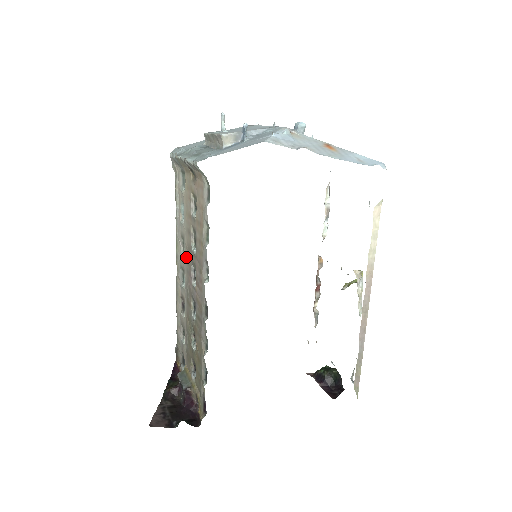
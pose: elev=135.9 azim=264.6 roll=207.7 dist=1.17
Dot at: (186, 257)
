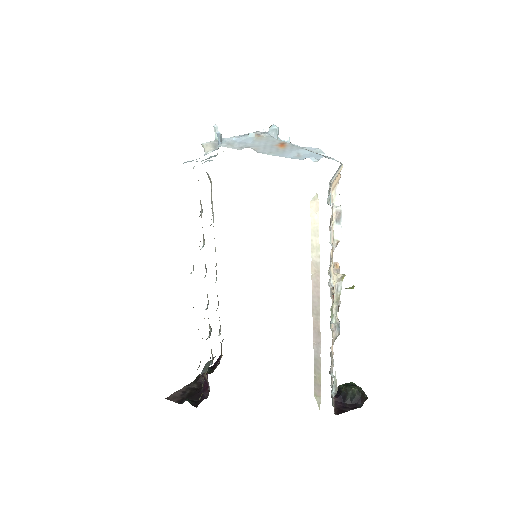
Dot at: occluded
